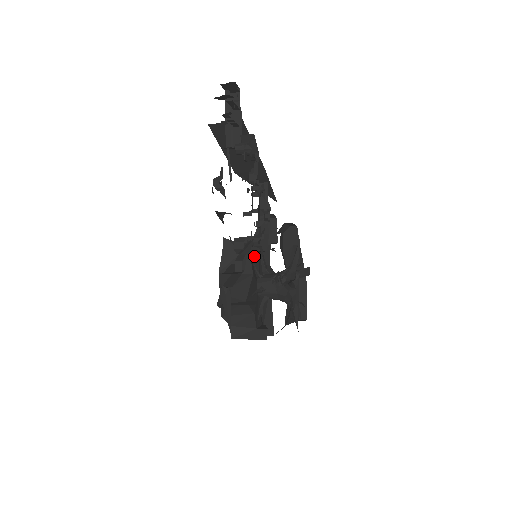
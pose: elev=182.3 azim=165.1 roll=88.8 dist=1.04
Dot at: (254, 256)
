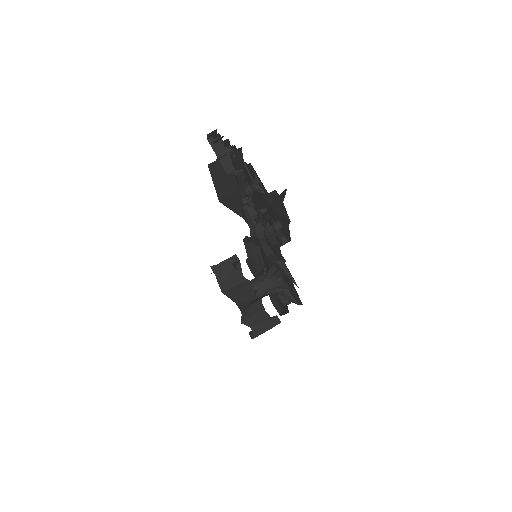
Dot at: occluded
